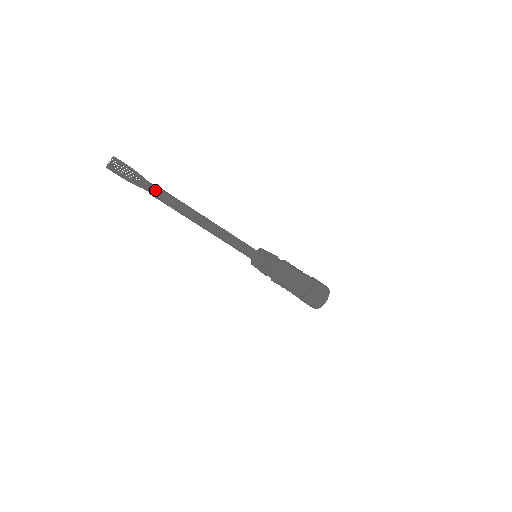
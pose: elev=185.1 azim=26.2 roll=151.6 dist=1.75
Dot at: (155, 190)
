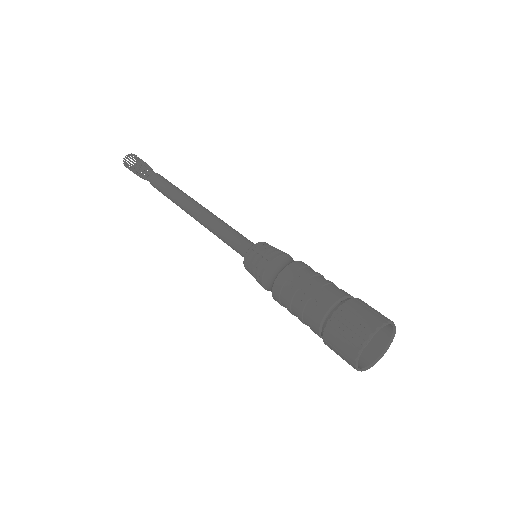
Dot at: (153, 177)
